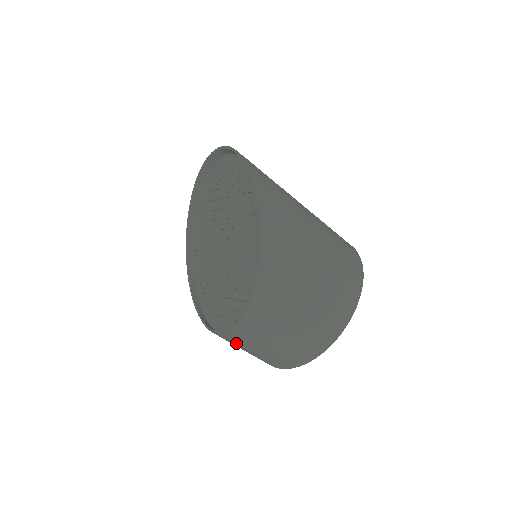
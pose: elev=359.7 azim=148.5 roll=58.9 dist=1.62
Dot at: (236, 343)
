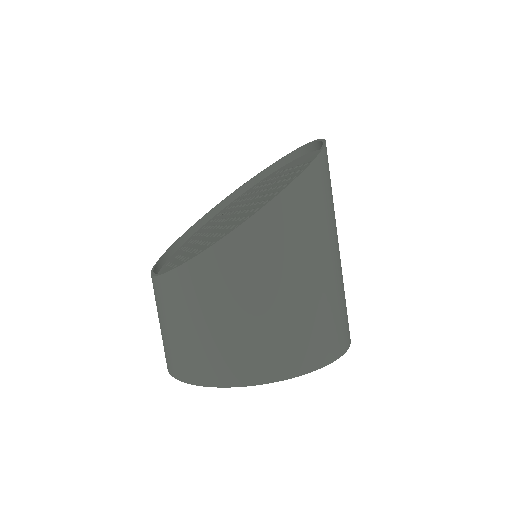
Dot at: (159, 299)
